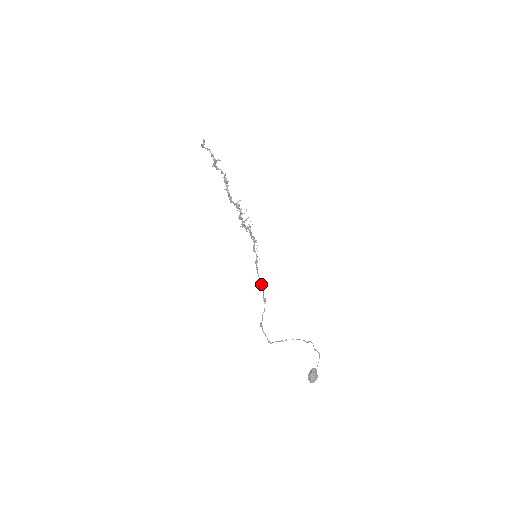
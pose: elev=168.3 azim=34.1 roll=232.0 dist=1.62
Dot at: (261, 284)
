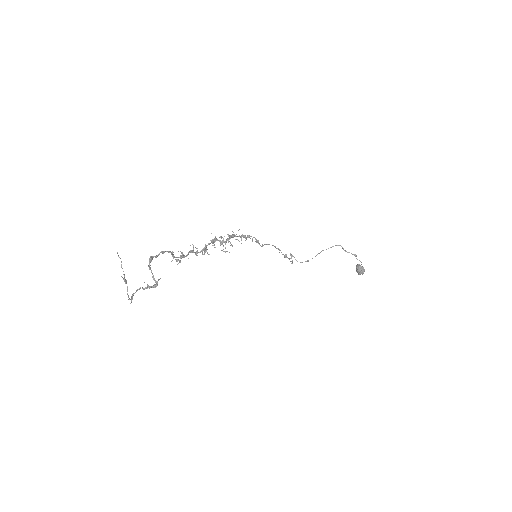
Dot at: occluded
